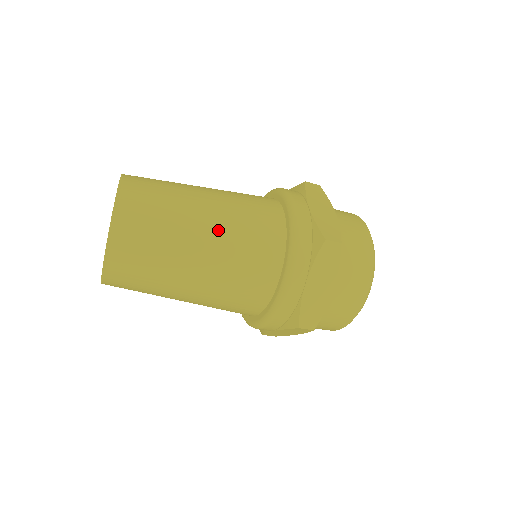
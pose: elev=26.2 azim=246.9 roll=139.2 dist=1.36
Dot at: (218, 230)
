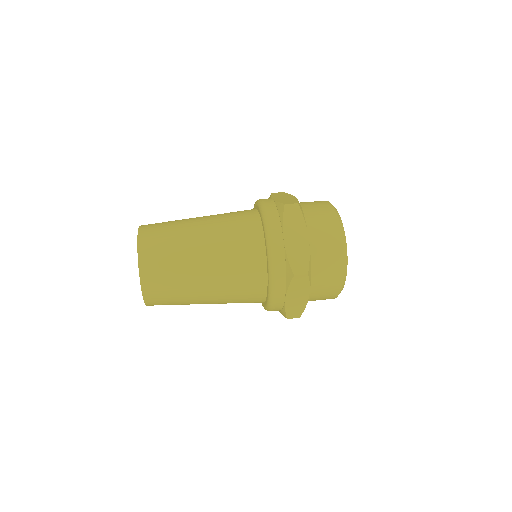
Dot at: occluded
